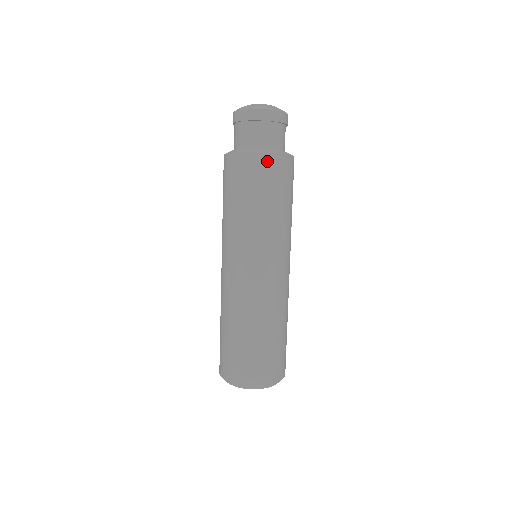
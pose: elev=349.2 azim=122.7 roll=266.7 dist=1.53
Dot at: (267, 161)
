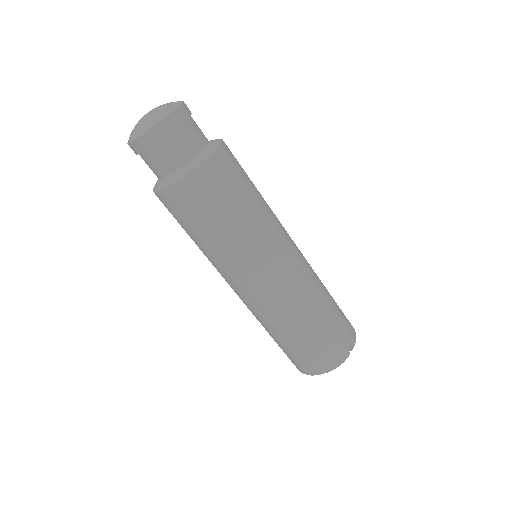
Dot at: (189, 185)
